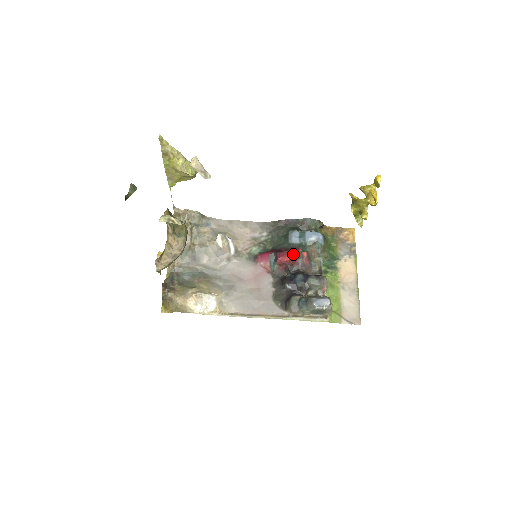
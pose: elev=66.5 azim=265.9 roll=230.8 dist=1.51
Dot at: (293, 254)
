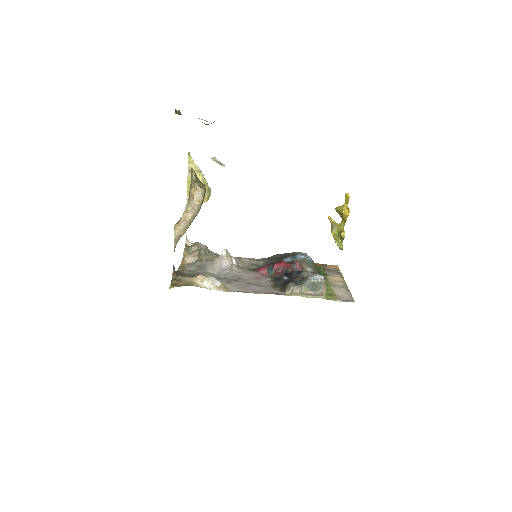
Dot at: (287, 263)
